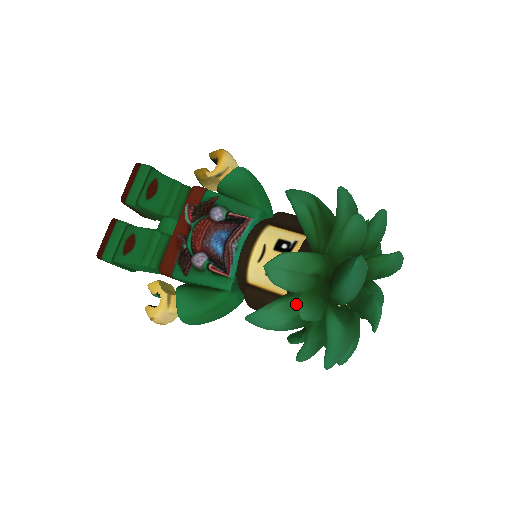
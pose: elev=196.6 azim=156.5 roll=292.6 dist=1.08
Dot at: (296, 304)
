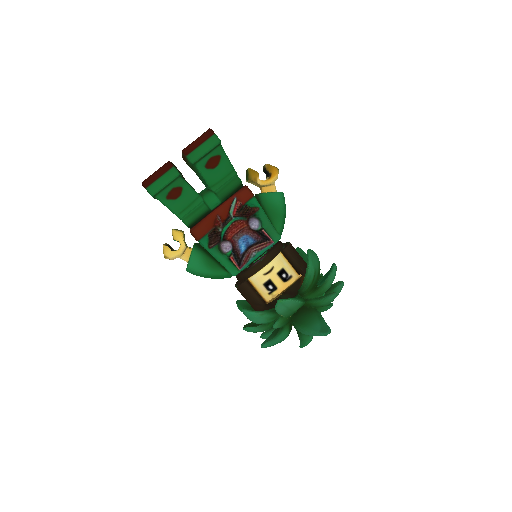
Dot at: (274, 318)
